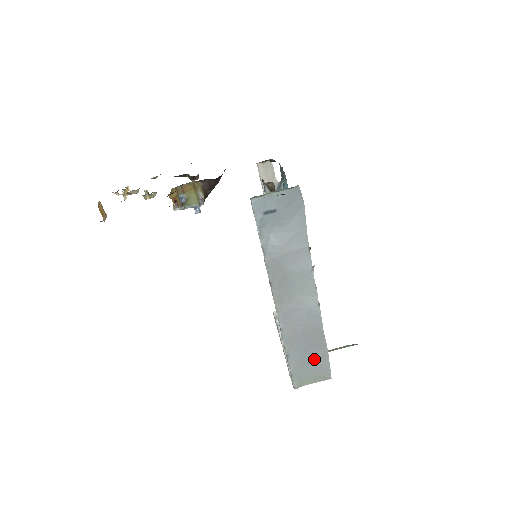
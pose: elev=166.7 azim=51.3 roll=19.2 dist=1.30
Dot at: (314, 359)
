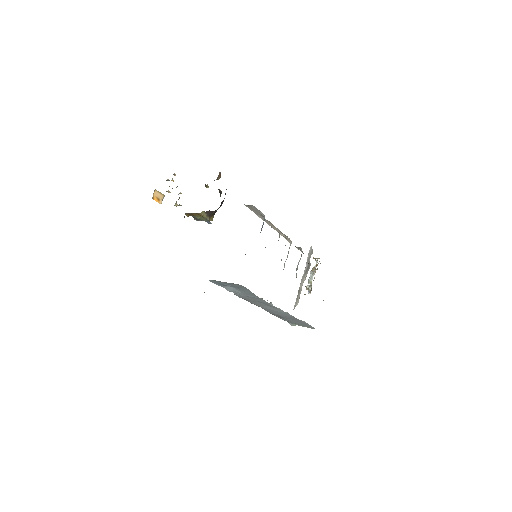
Dot at: (298, 322)
